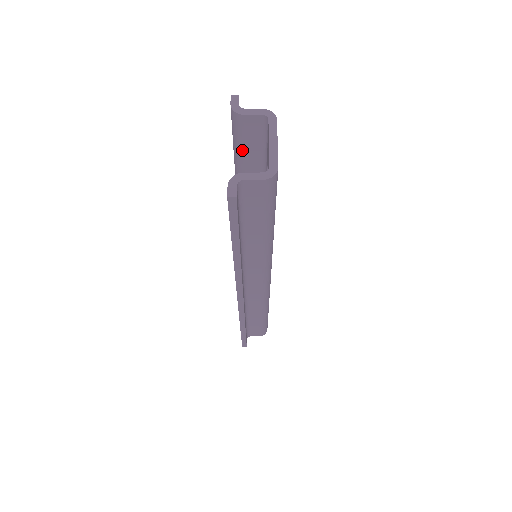
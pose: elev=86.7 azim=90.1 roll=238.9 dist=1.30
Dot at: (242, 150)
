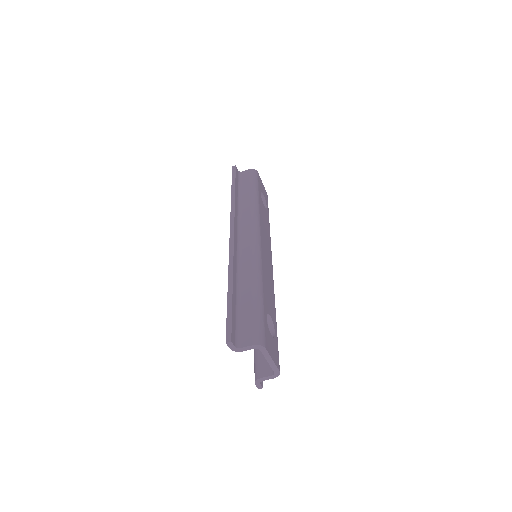
Dot at: occluded
